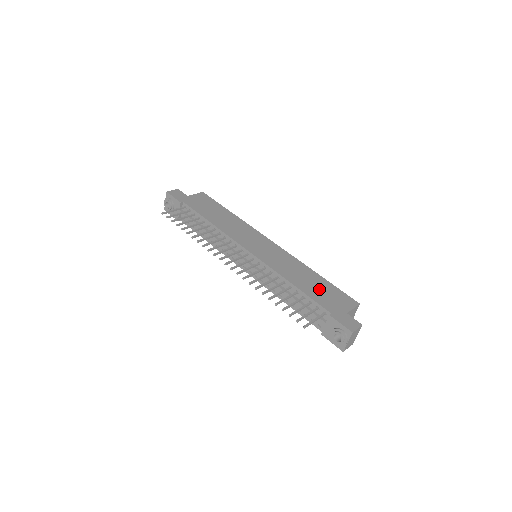
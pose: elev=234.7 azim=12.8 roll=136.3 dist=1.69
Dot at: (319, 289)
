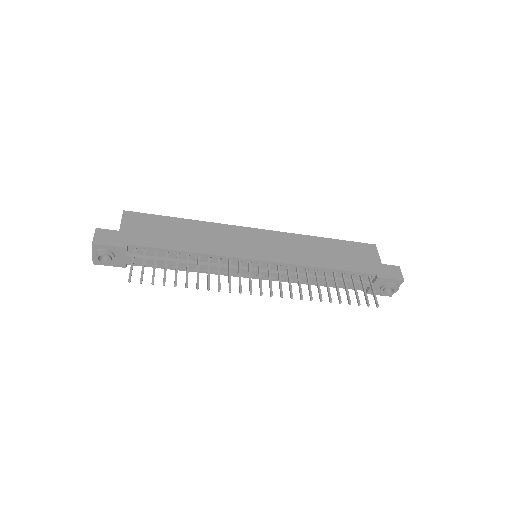
Dot at: (344, 255)
